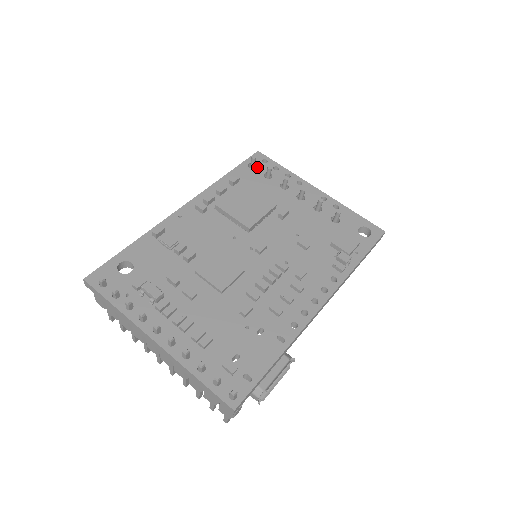
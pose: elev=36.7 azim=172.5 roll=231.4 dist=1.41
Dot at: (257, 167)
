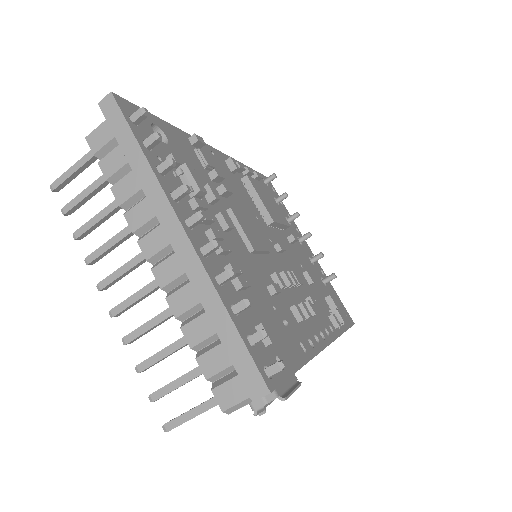
Dot at: (269, 187)
